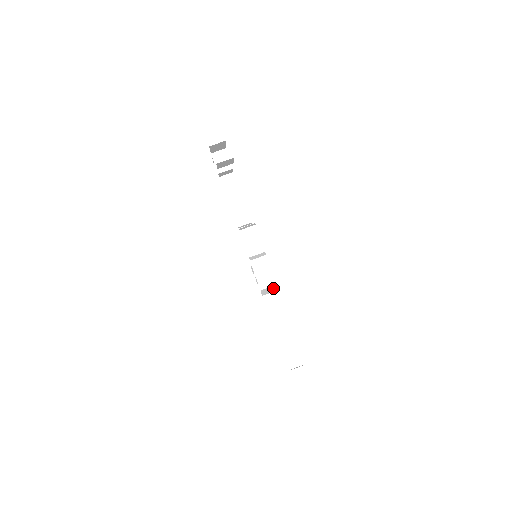
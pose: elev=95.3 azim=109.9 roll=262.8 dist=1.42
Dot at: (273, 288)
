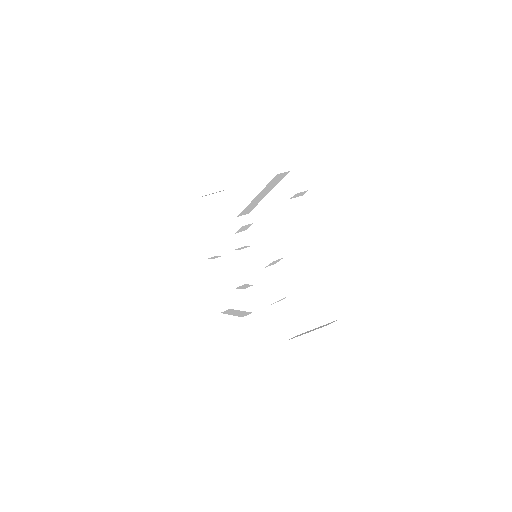
Dot at: (275, 242)
